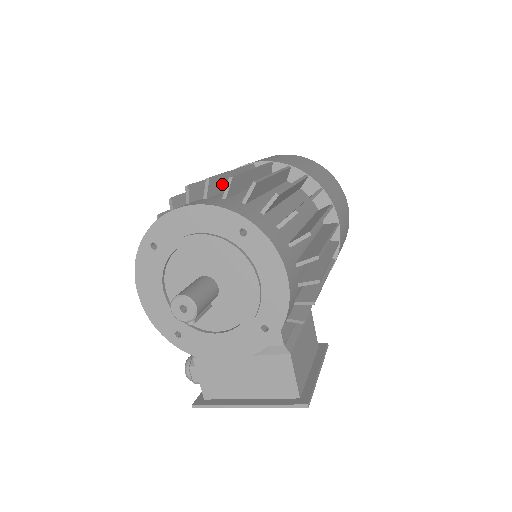
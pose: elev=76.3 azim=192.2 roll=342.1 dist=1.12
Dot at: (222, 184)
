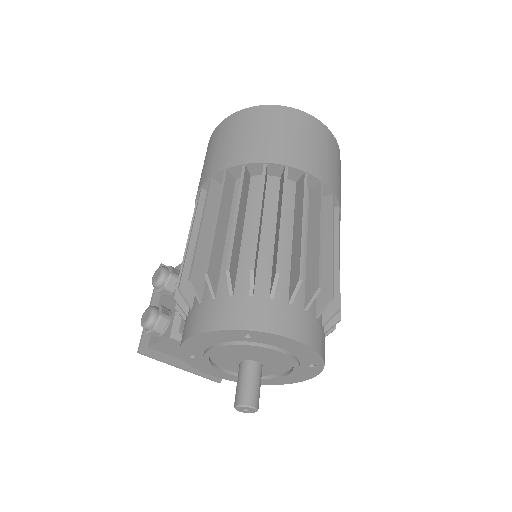
Dot at: (314, 269)
